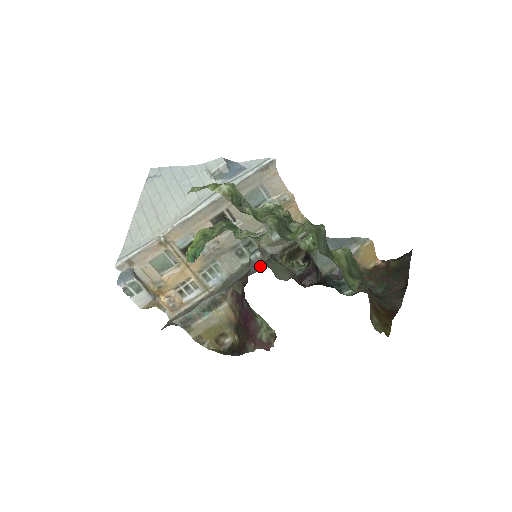
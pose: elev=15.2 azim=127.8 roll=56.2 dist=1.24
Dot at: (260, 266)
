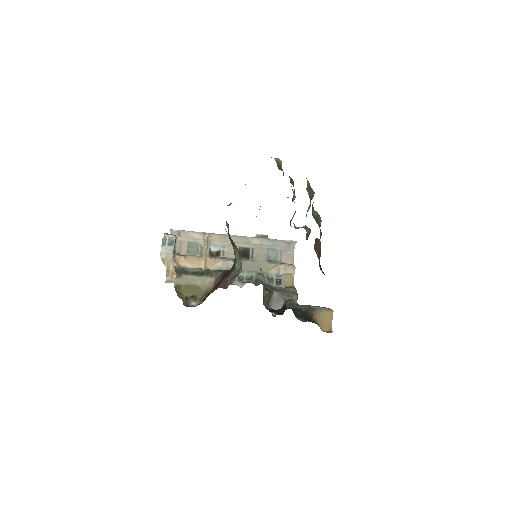
Dot at: occluded
